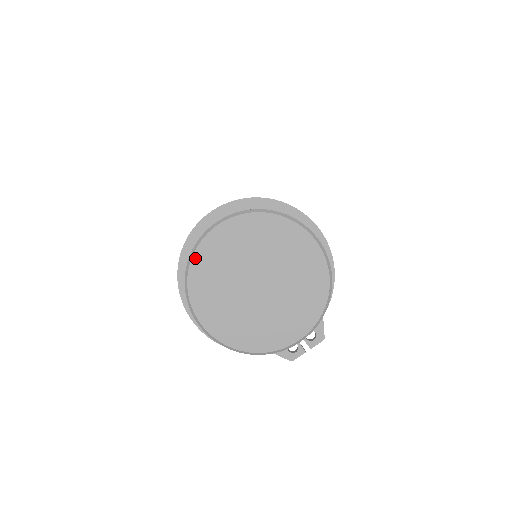
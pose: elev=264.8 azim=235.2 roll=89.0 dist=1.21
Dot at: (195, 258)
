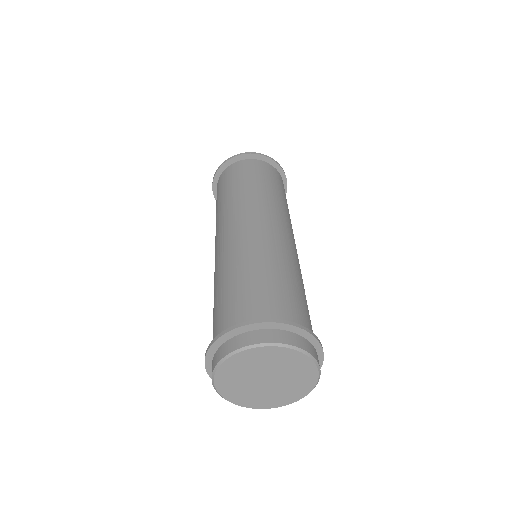
Dot at: (229, 360)
